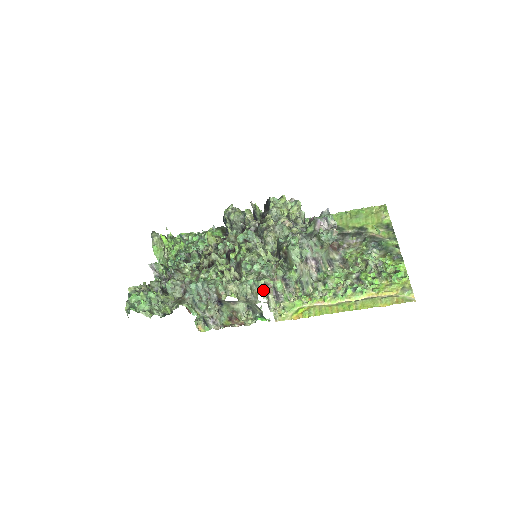
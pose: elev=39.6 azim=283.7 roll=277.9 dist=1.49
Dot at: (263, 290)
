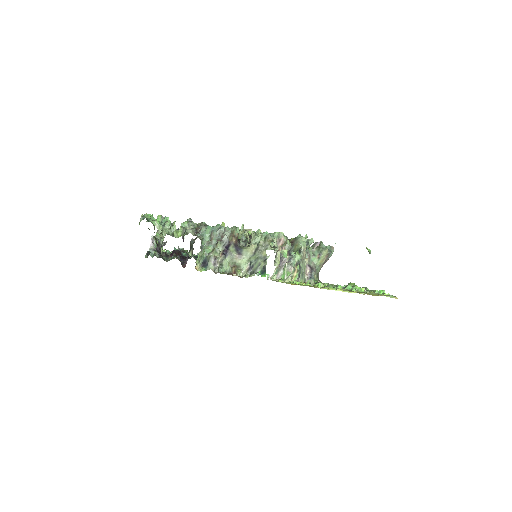
Dot at: (275, 243)
